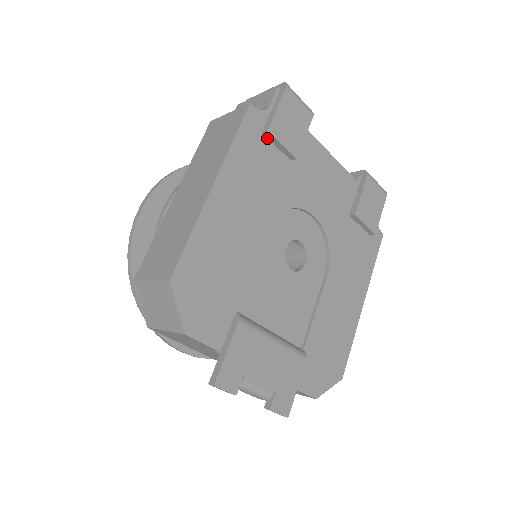
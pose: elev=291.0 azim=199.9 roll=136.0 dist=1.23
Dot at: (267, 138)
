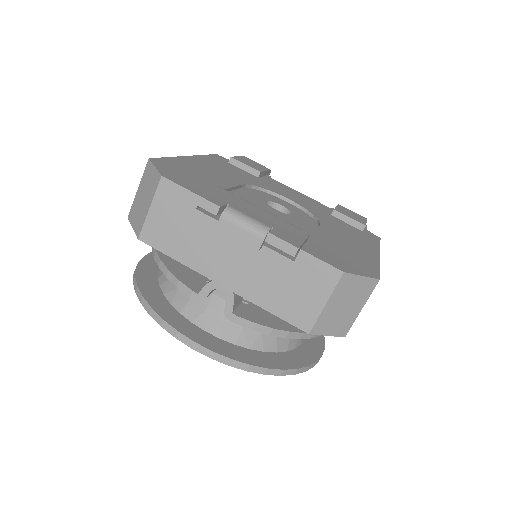
Dot at: (234, 165)
